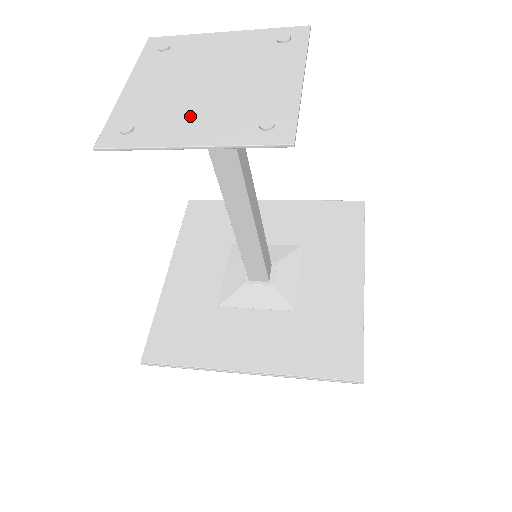
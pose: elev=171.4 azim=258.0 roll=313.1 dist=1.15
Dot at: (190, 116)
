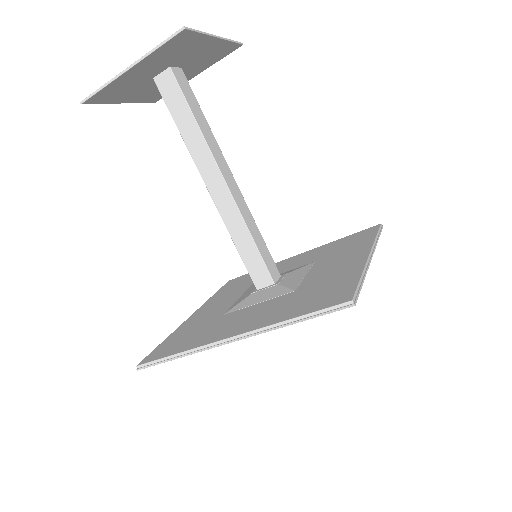
Dot at: (142, 72)
